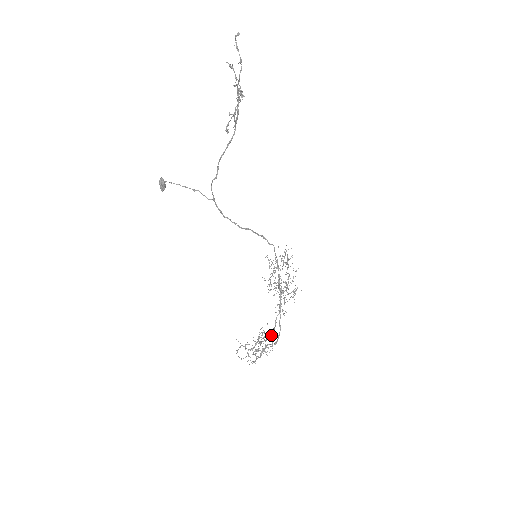
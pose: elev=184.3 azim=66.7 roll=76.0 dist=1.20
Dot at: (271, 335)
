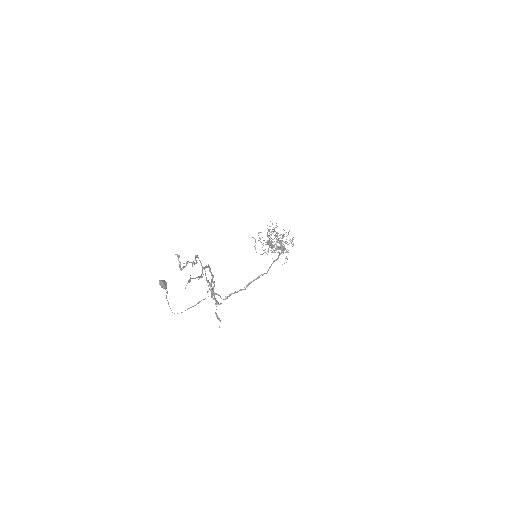
Dot at: (279, 248)
